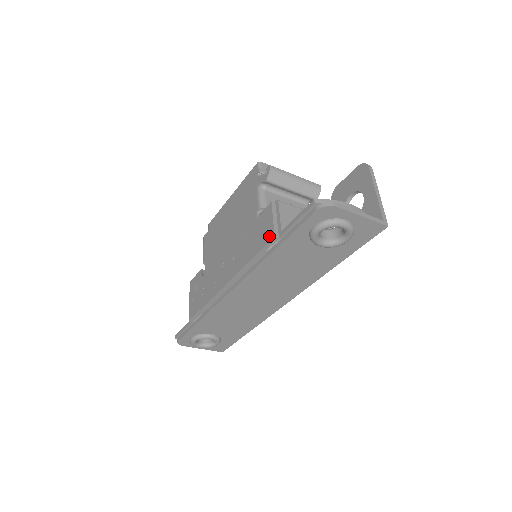
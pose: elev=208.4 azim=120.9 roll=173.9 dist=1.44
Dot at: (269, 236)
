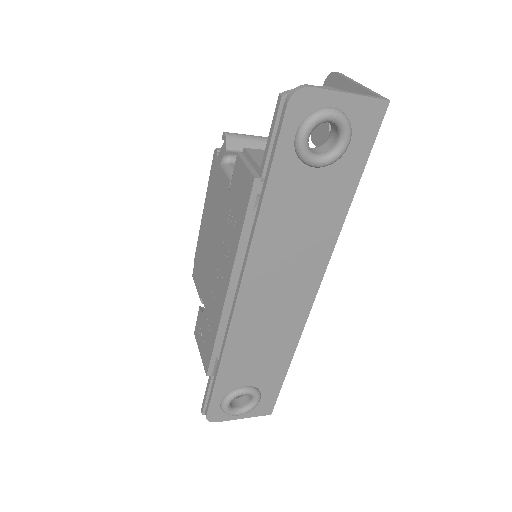
Dot at: (249, 185)
